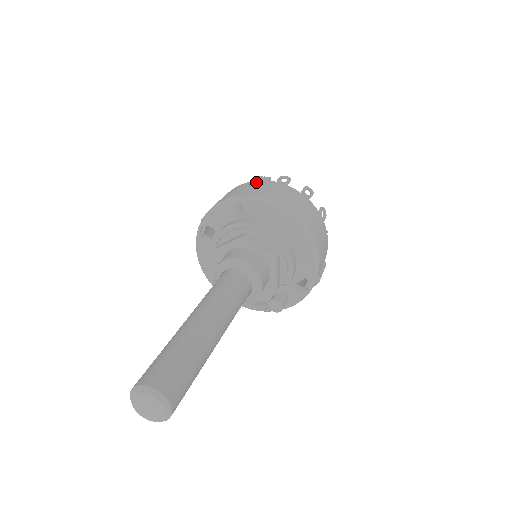
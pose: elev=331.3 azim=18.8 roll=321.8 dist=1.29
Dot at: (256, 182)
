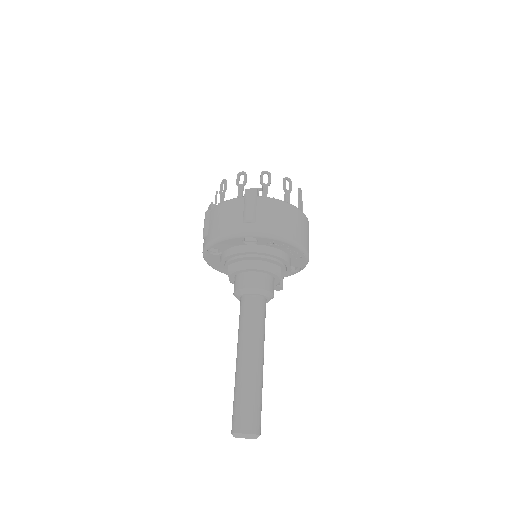
Dot at: (251, 209)
